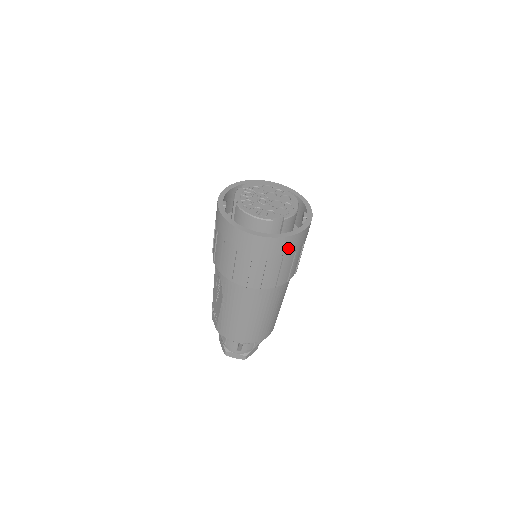
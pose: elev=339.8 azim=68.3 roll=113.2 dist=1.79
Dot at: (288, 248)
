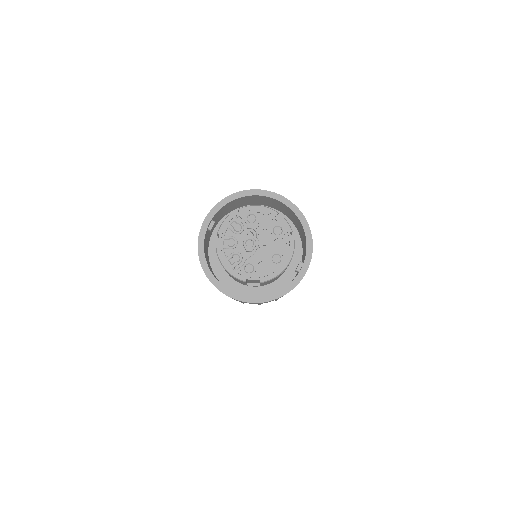
Dot at: occluded
